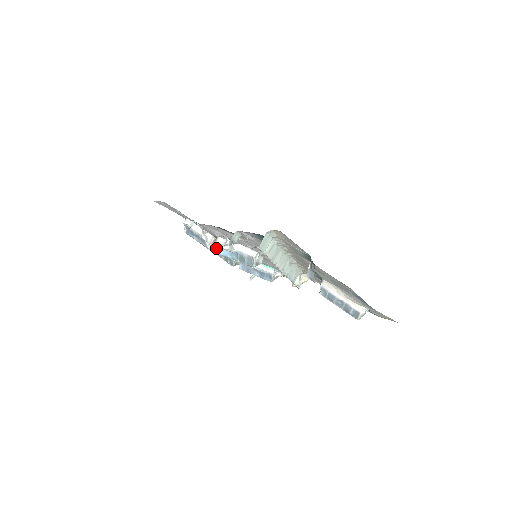
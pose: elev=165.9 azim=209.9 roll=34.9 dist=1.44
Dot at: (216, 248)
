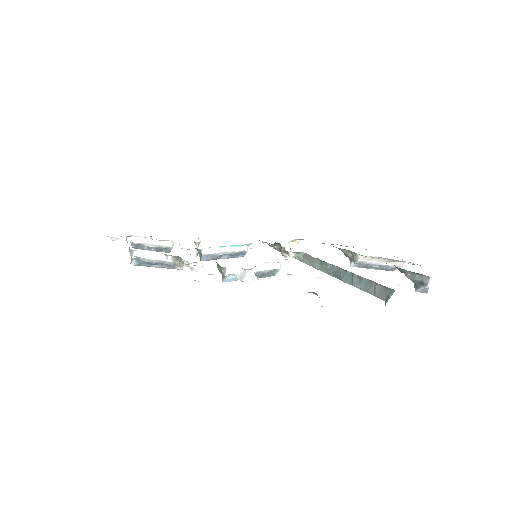
Dot at: (224, 279)
